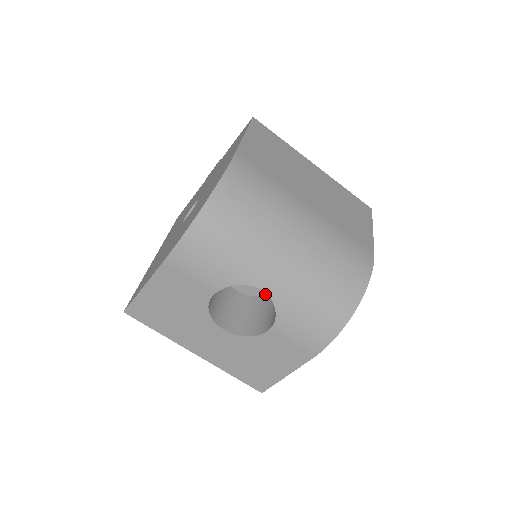
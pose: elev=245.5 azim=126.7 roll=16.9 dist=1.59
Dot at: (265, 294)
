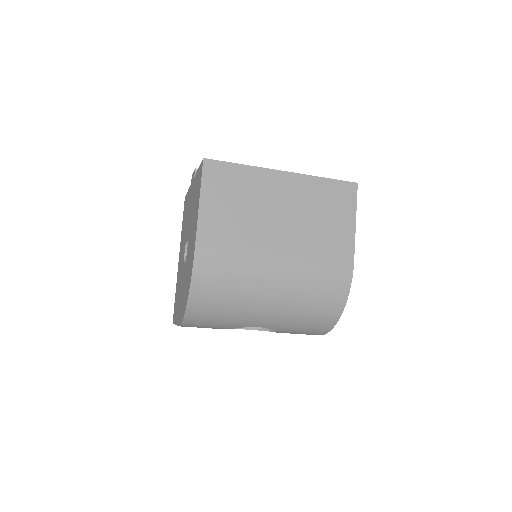
Dot at: occluded
